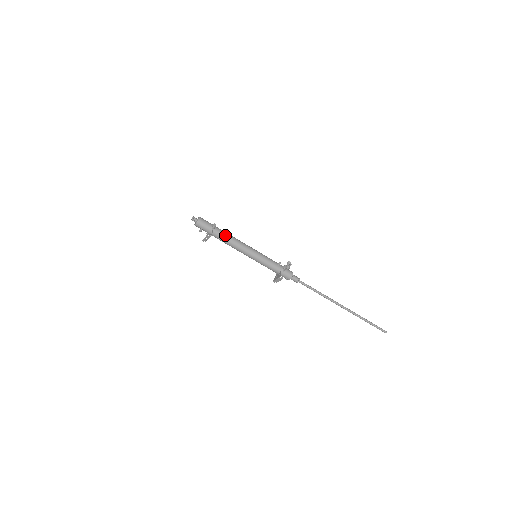
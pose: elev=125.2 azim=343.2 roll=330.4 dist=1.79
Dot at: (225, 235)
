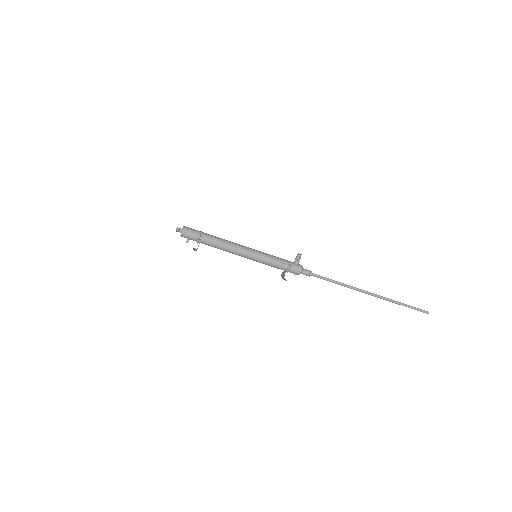
Dot at: (214, 243)
